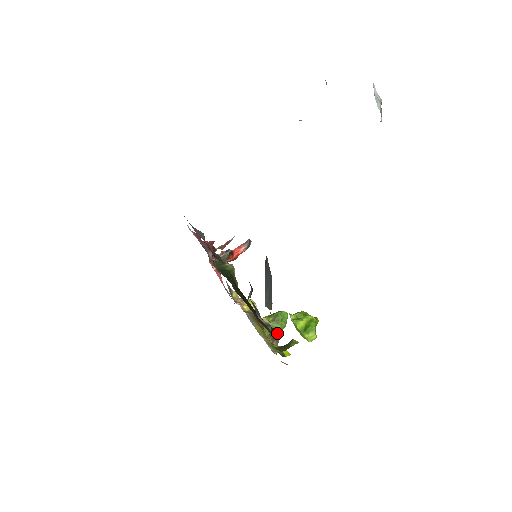
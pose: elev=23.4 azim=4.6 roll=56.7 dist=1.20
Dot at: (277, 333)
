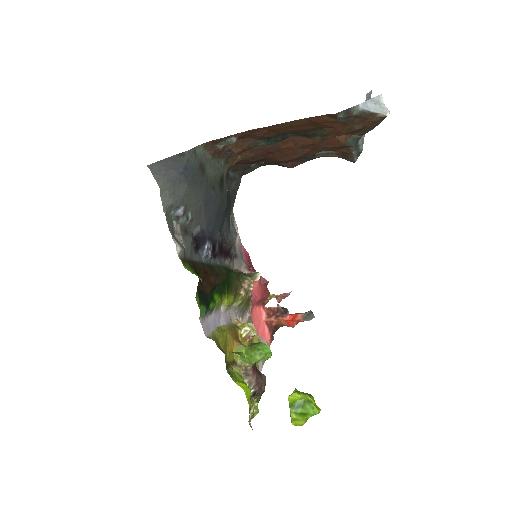
Dot at: (193, 272)
